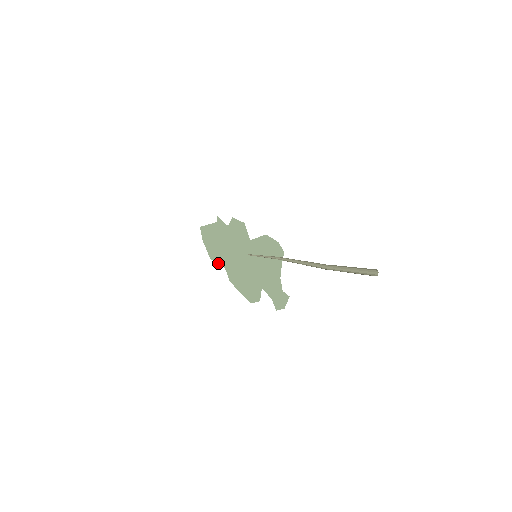
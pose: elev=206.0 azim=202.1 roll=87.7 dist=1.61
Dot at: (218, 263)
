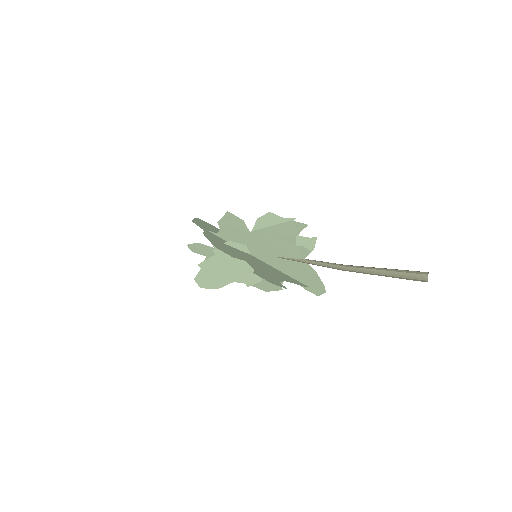
Dot at: occluded
